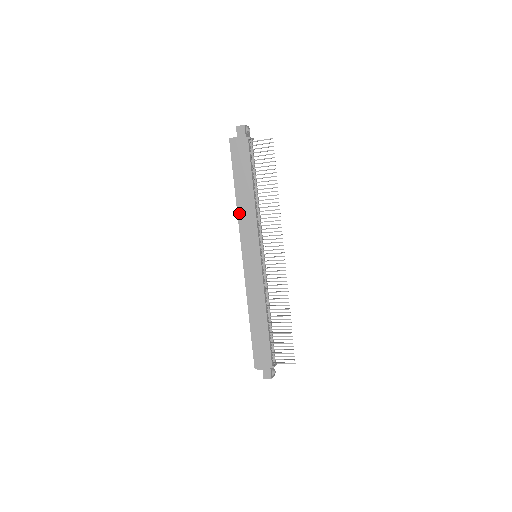
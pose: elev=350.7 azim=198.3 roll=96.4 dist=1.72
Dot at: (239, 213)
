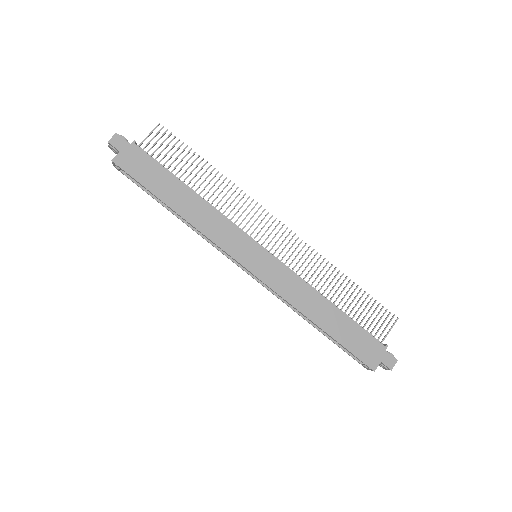
Dot at: (198, 227)
